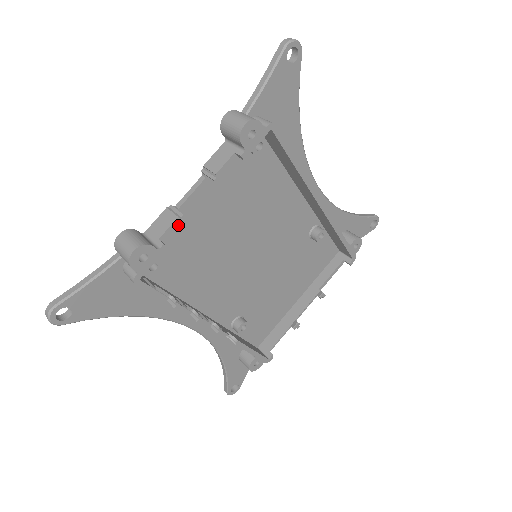
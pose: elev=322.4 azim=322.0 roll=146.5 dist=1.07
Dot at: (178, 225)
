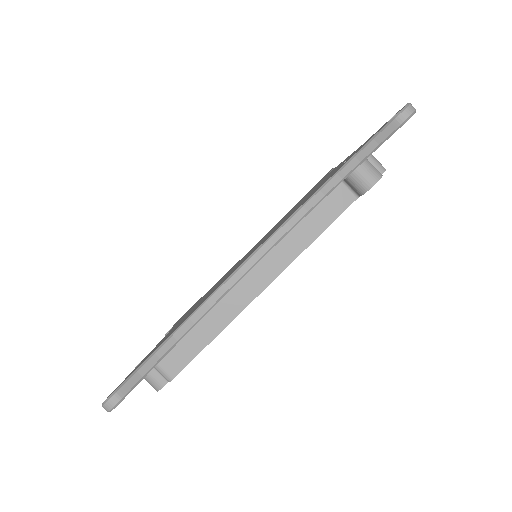
Dot at: occluded
